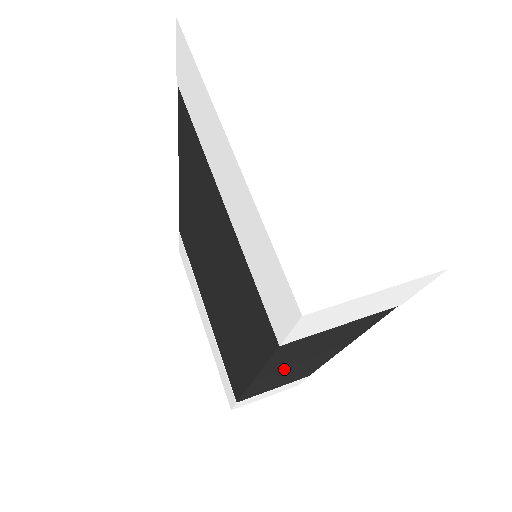
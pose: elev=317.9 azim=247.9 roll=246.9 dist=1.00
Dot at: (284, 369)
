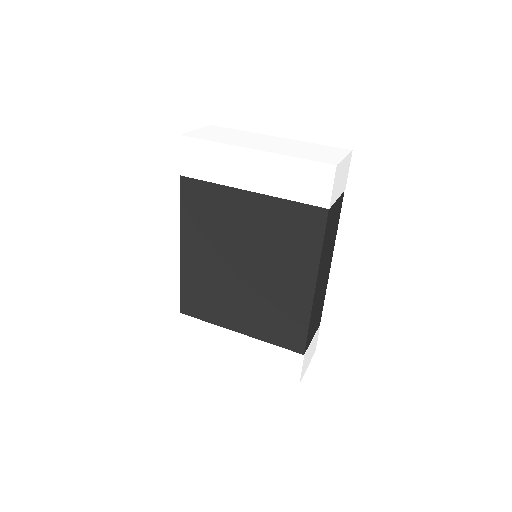
Dot at: (321, 276)
